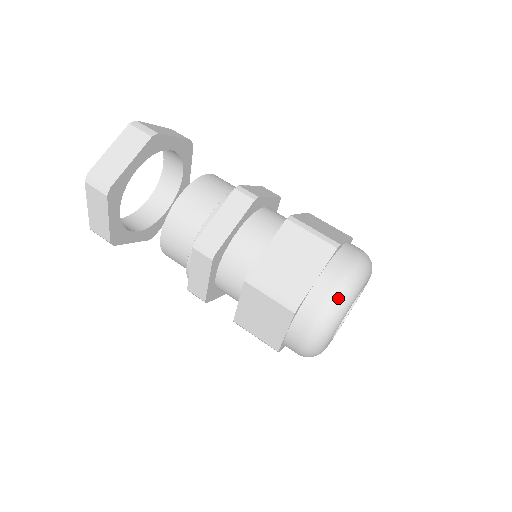
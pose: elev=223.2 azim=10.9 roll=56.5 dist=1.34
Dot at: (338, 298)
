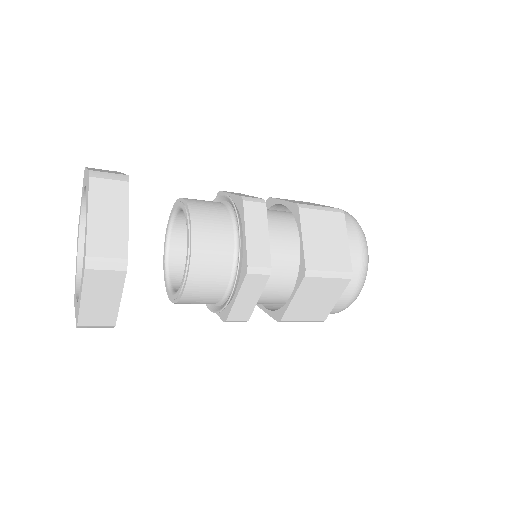
Dot at: (366, 250)
